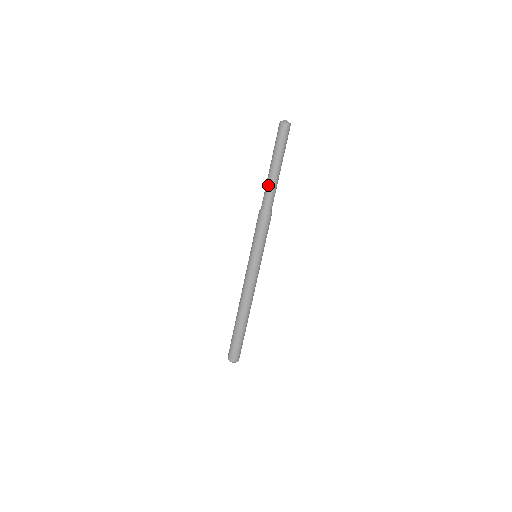
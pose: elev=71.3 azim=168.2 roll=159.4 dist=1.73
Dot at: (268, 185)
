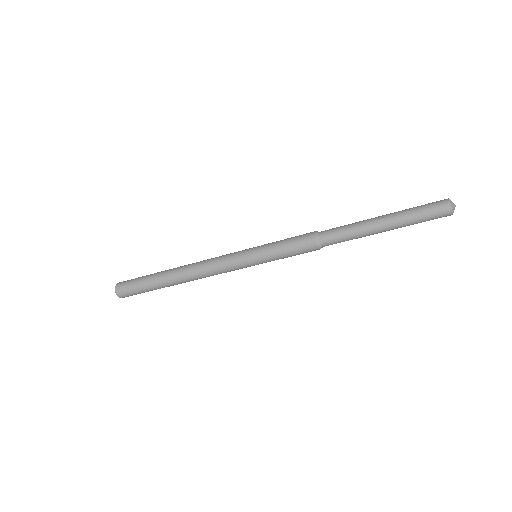
Dot at: (357, 235)
